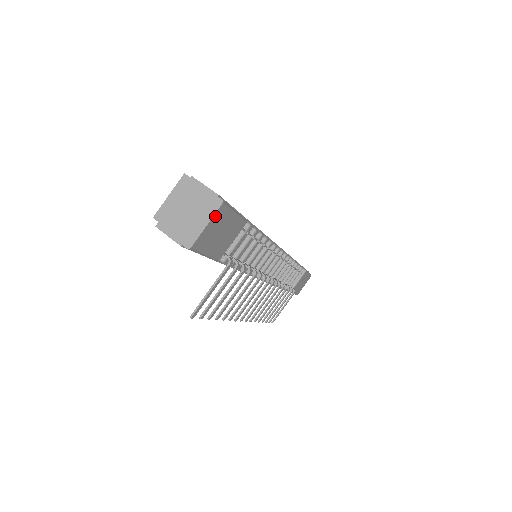
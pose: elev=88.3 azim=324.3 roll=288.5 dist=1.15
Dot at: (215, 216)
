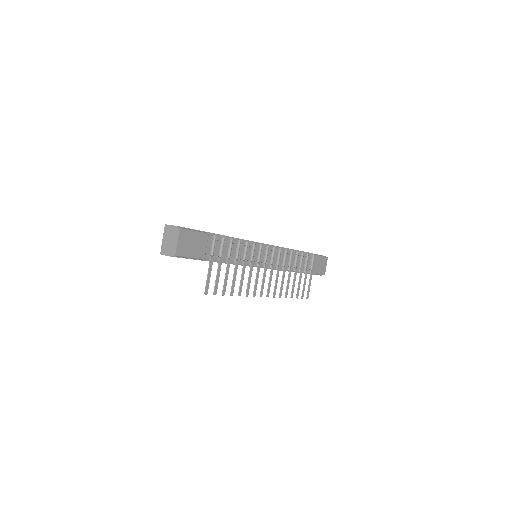
Dot at: (180, 236)
